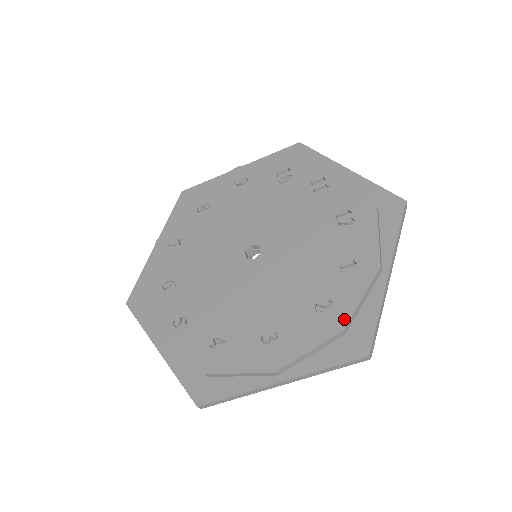
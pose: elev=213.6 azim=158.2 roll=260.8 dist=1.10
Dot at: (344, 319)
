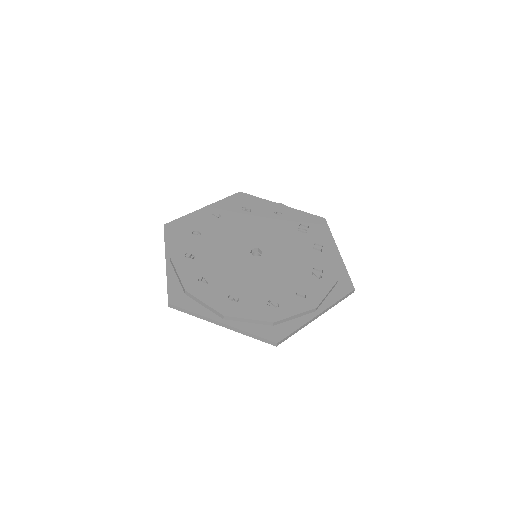
Dot at: (279, 317)
